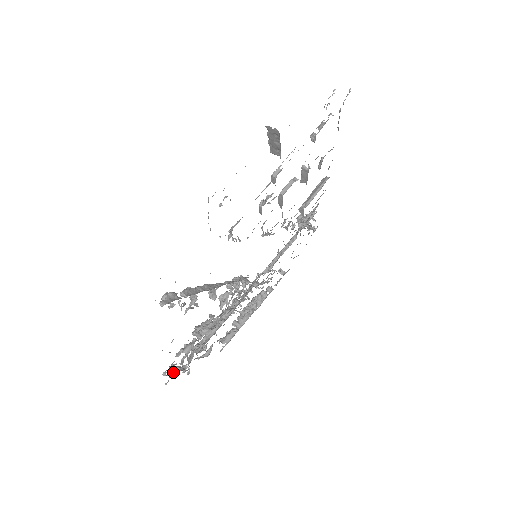
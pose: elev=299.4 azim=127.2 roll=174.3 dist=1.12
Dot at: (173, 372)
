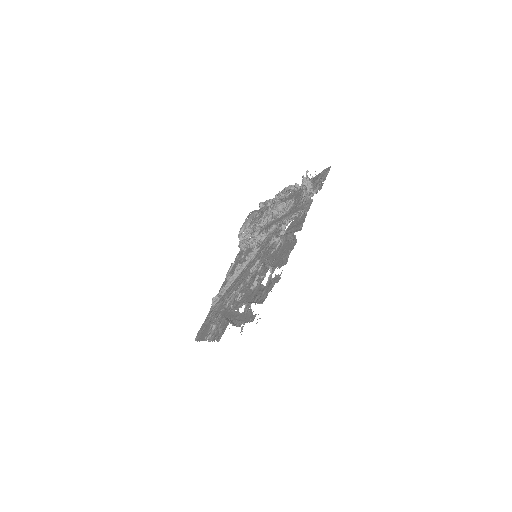
Dot at: occluded
